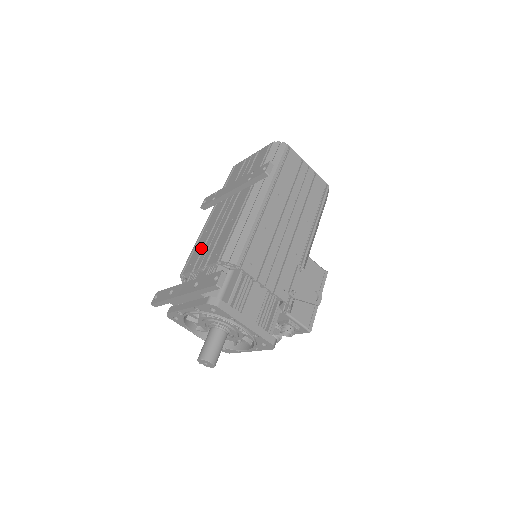
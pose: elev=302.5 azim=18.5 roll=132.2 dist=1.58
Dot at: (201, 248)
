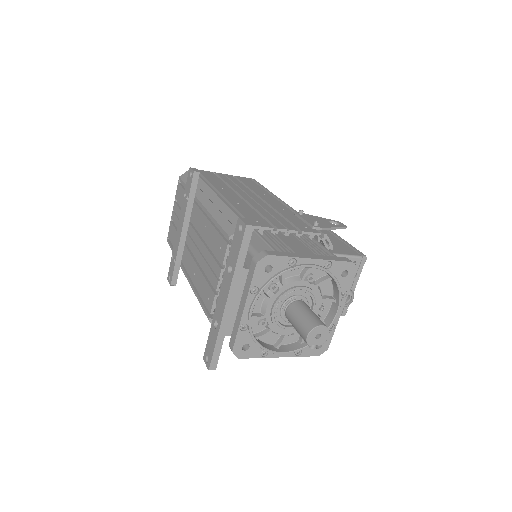
Dot at: (203, 280)
